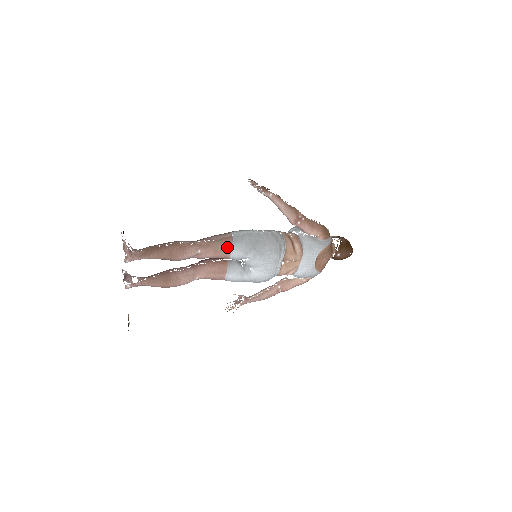
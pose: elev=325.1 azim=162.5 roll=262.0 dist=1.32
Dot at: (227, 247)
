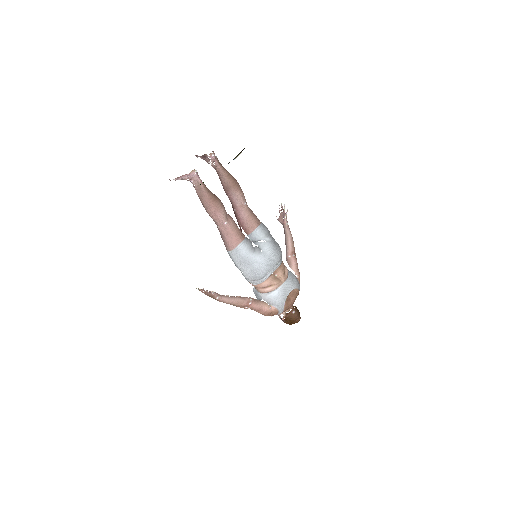
Dot at: (258, 221)
